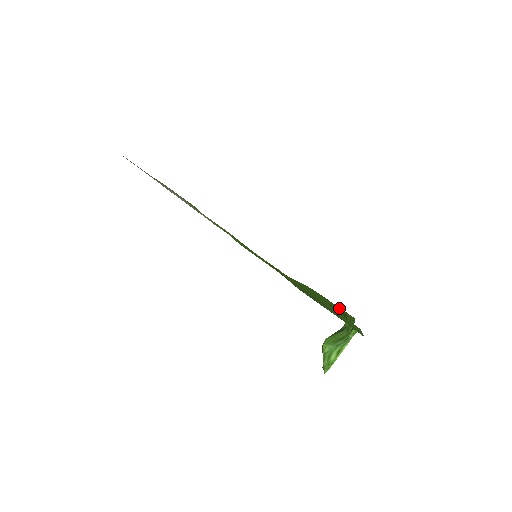
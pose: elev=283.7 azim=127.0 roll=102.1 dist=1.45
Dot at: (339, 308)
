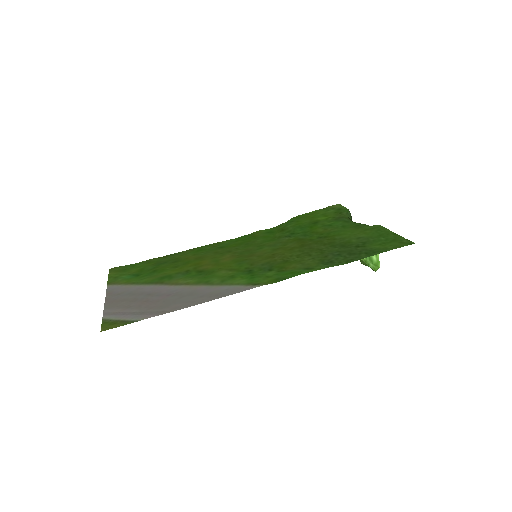
Dot at: (327, 211)
